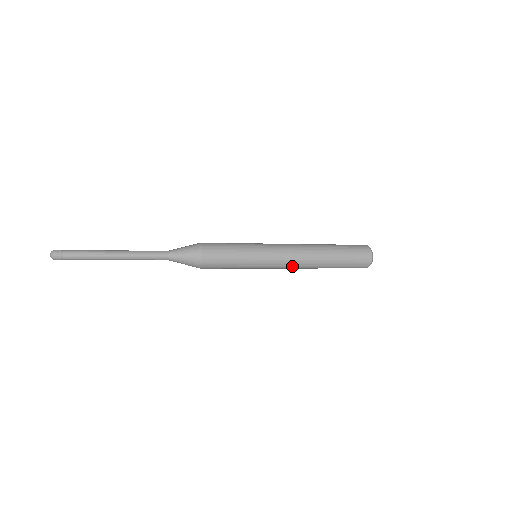
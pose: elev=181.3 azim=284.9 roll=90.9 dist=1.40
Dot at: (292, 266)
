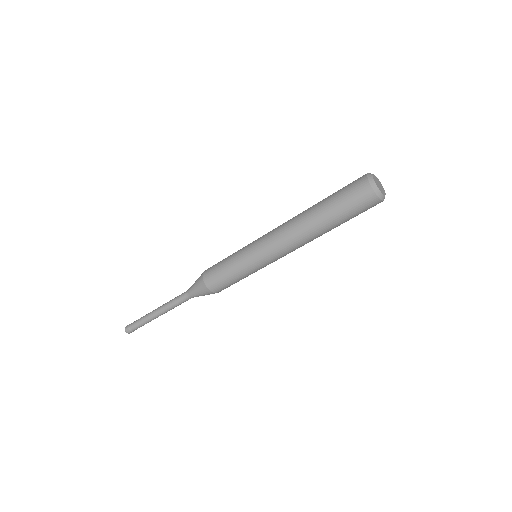
Dot at: (280, 237)
